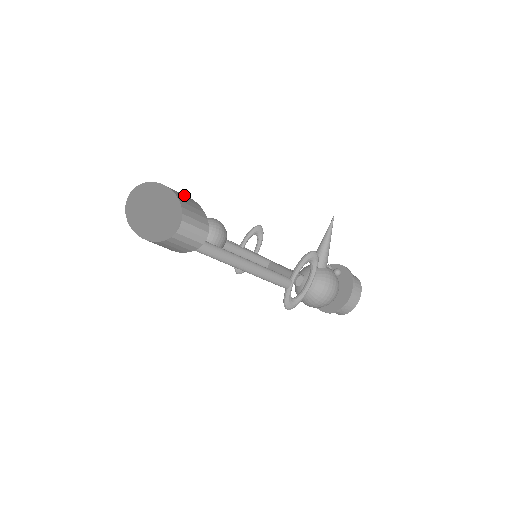
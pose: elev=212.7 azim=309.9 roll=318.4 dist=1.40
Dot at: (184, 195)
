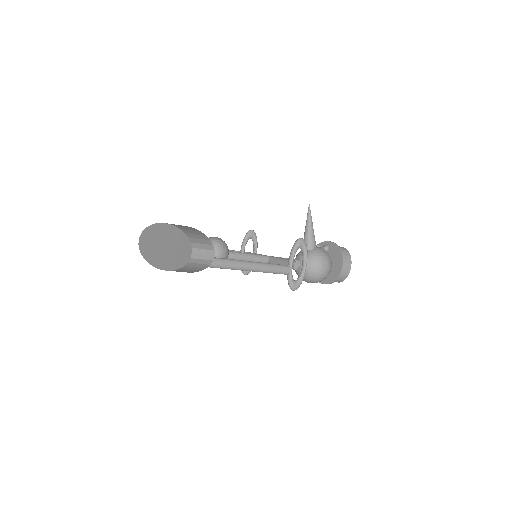
Dot at: occluded
